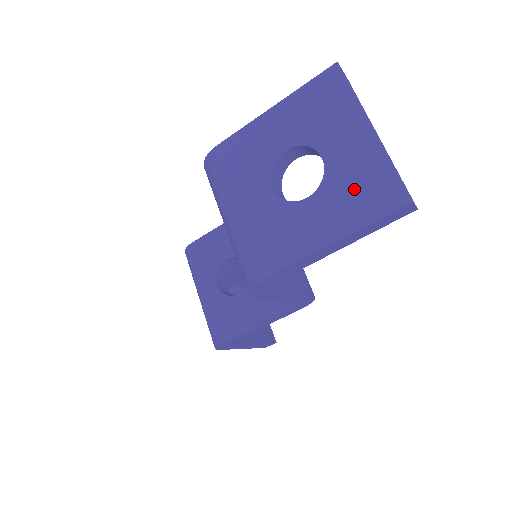
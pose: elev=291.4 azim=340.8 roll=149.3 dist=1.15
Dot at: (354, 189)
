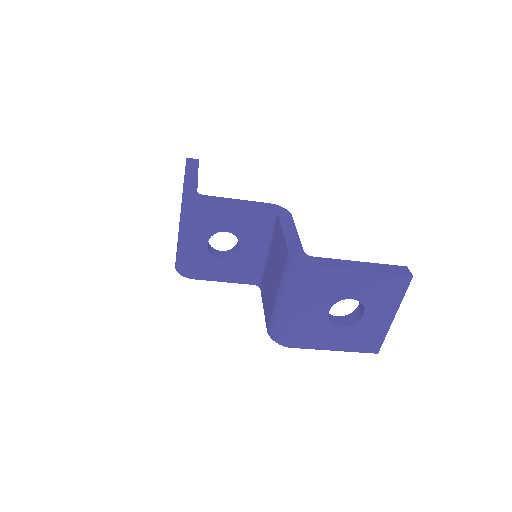
Dot at: (363, 336)
